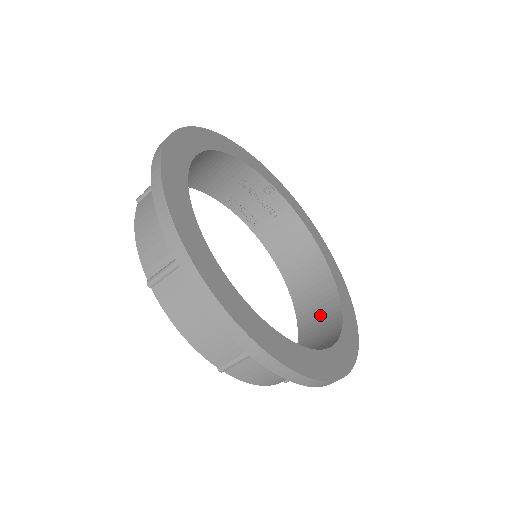
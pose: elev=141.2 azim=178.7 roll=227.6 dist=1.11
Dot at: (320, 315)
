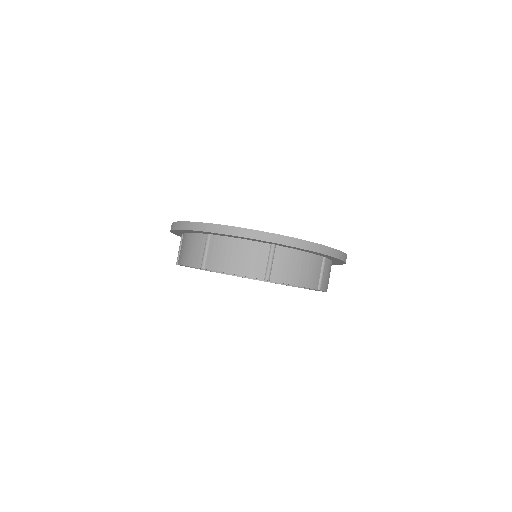
Dot at: occluded
